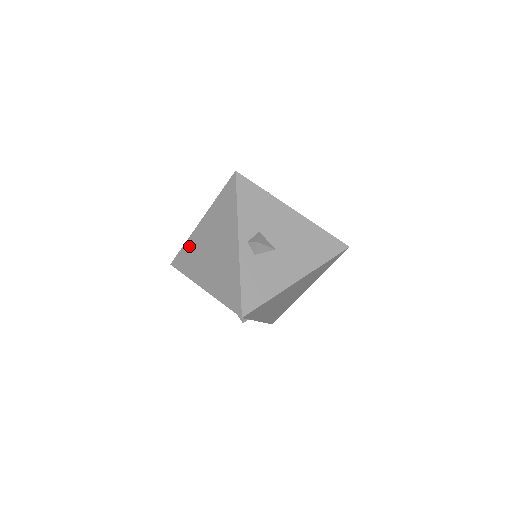
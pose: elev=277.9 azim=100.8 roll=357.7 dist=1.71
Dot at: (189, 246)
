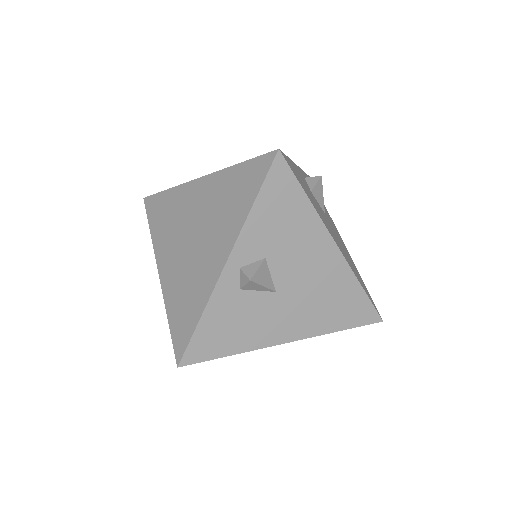
Dot at: (172, 198)
